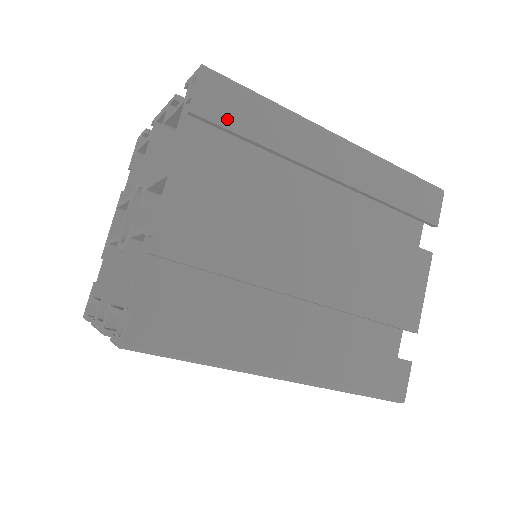
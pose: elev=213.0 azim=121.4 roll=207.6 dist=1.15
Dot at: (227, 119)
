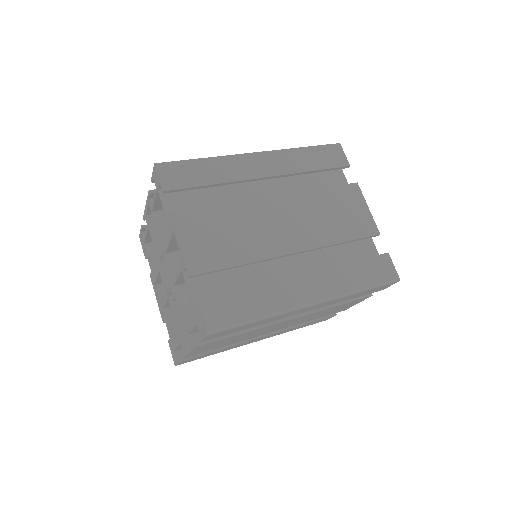
Dot at: occluded
